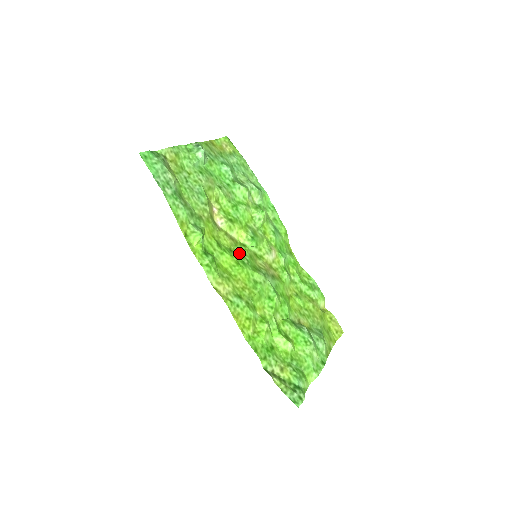
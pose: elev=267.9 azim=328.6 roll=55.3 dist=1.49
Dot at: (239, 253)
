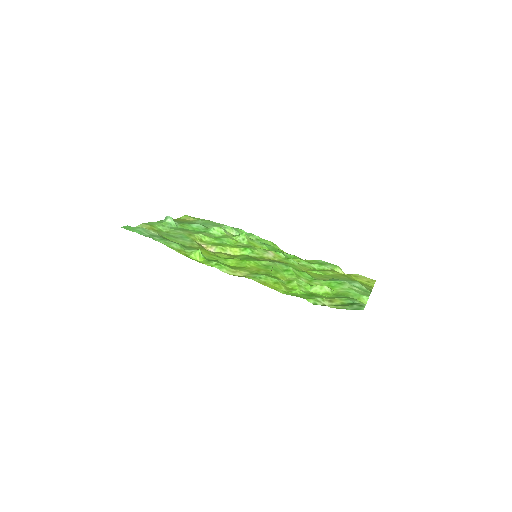
Dot at: (240, 258)
